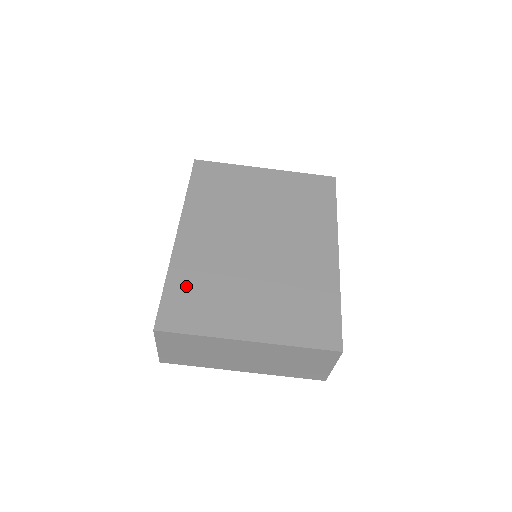
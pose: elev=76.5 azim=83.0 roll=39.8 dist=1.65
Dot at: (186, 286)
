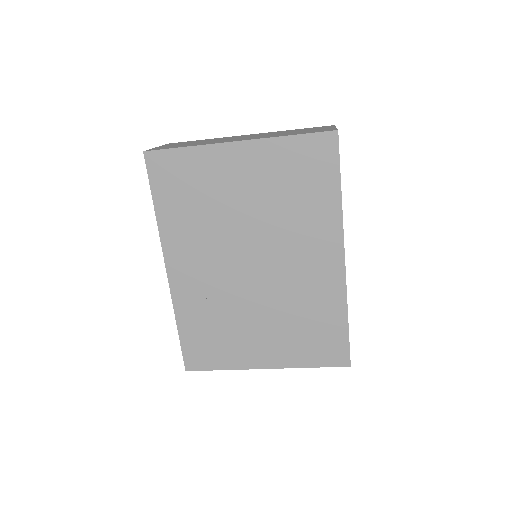
Dot at: (197, 329)
